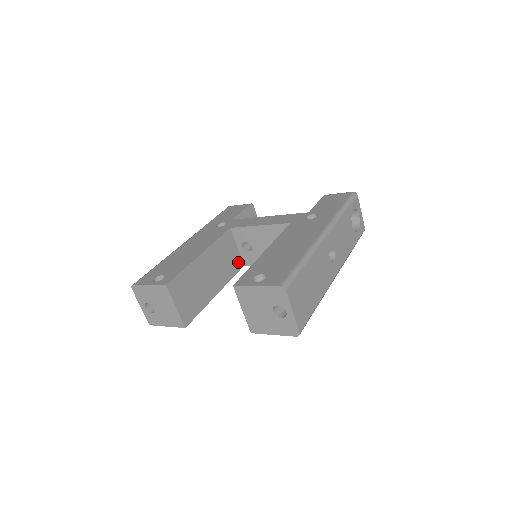
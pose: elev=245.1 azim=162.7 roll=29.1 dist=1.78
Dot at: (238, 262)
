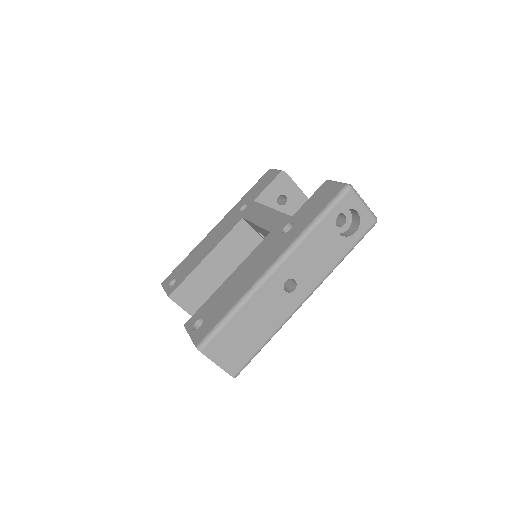
Dot at: occluded
